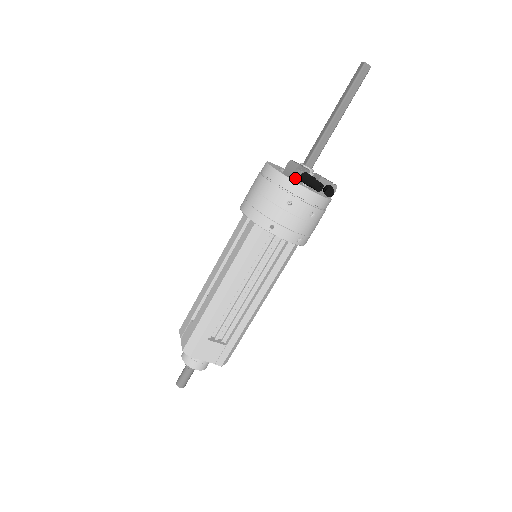
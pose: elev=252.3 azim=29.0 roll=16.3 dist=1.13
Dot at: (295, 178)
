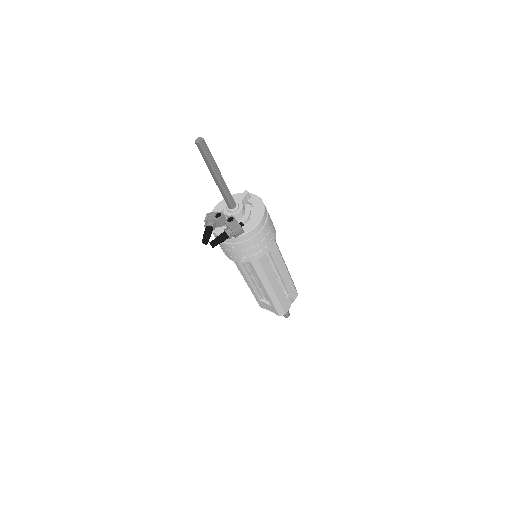
Dot at: occluded
